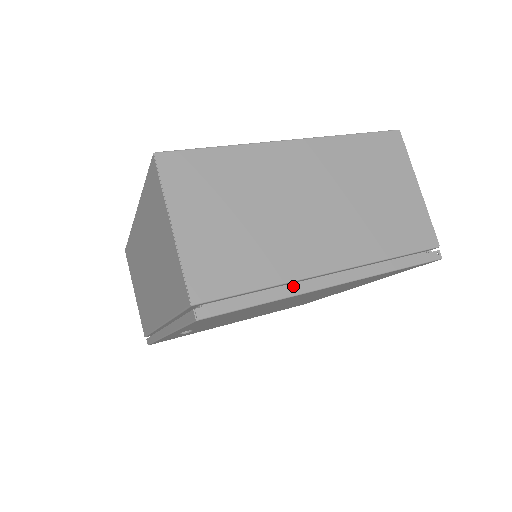
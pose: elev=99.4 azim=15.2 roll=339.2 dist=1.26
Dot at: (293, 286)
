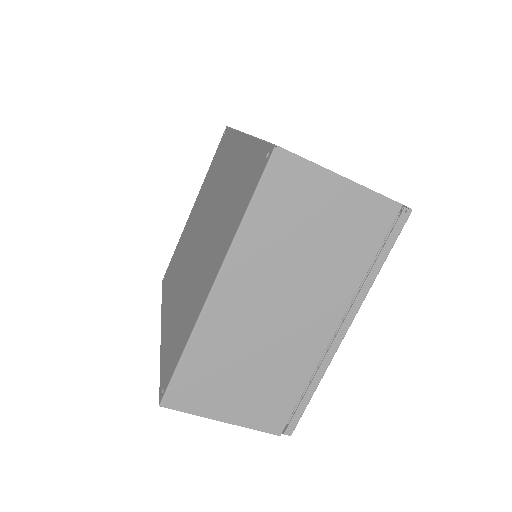
Dot at: (322, 363)
